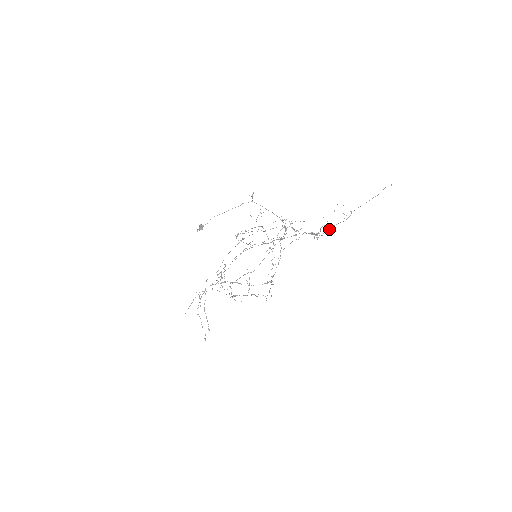
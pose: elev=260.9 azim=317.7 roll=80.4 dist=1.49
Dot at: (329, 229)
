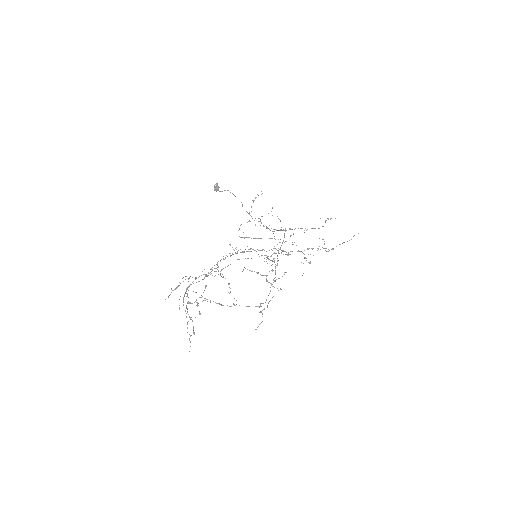
Dot at: (322, 247)
